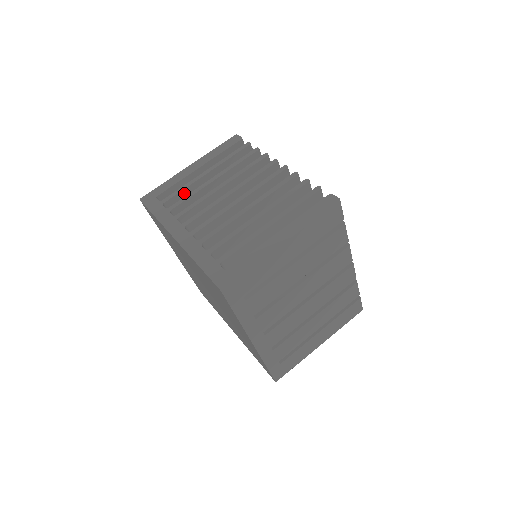
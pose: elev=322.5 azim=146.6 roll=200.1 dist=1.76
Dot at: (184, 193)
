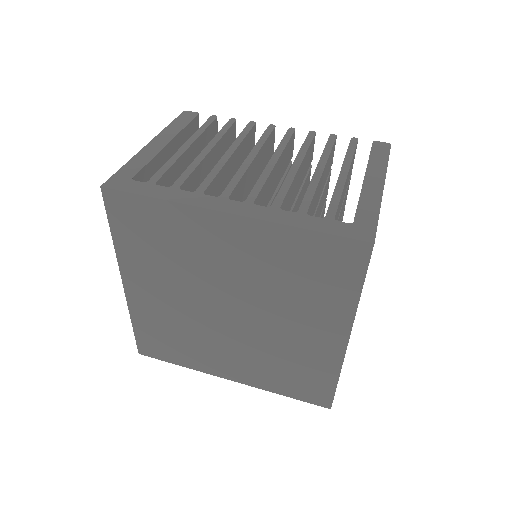
Dot at: (171, 171)
